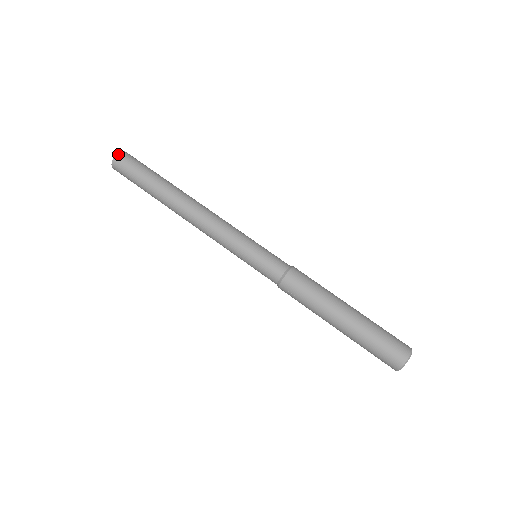
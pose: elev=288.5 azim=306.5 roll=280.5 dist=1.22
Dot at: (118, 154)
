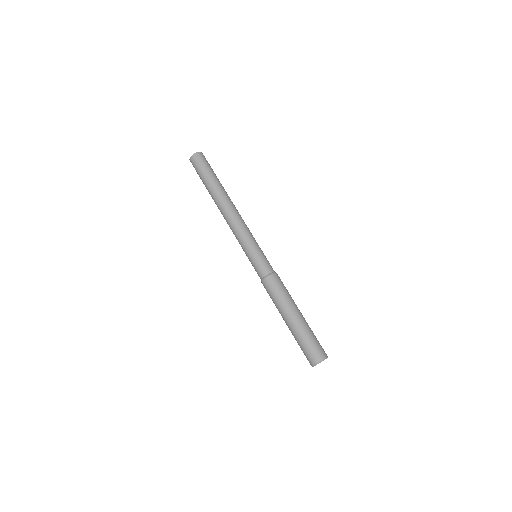
Dot at: (195, 154)
